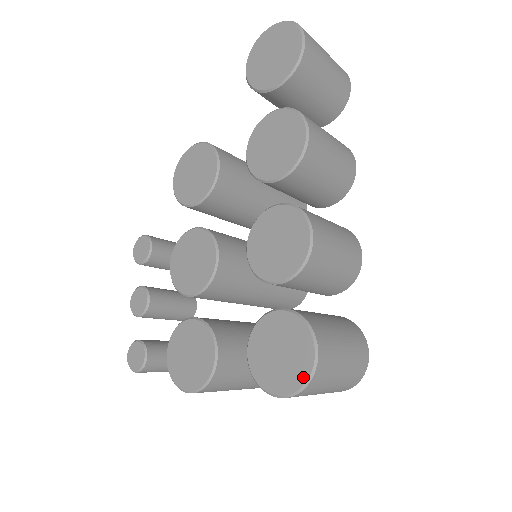
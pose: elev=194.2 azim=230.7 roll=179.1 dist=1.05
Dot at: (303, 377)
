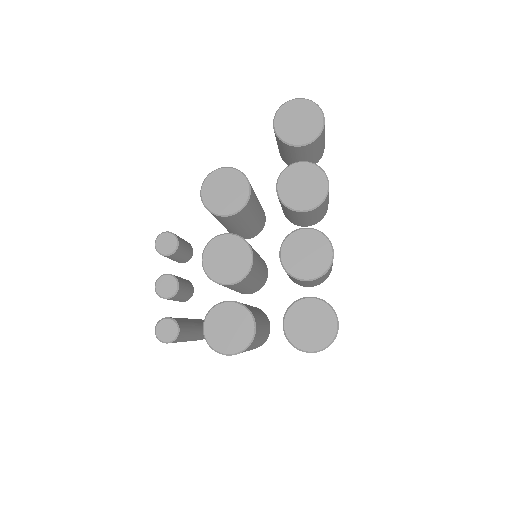
Dot at: (329, 339)
